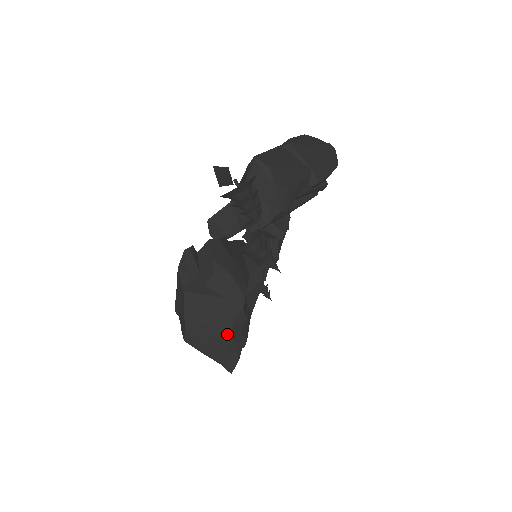
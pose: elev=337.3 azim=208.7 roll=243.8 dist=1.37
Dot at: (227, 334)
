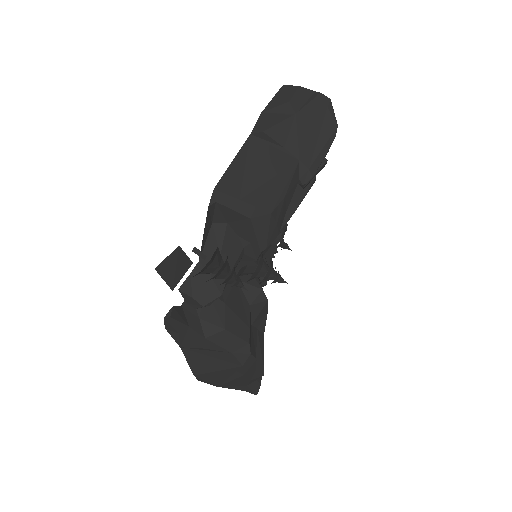
Dot at: (240, 377)
